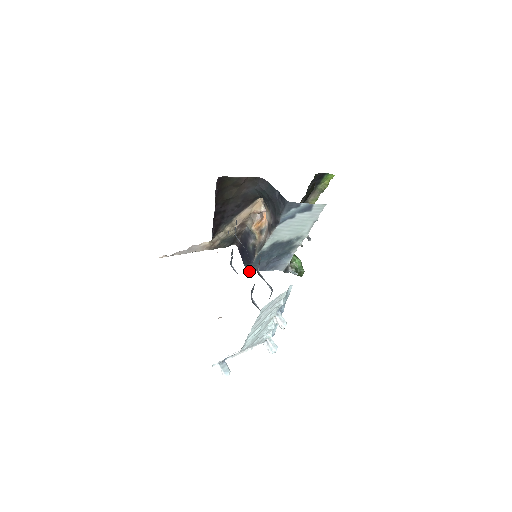
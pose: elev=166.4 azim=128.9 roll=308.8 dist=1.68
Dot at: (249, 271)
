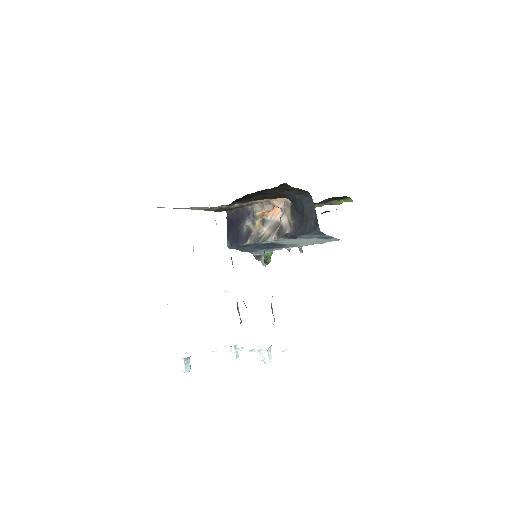
Dot at: (229, 248)
